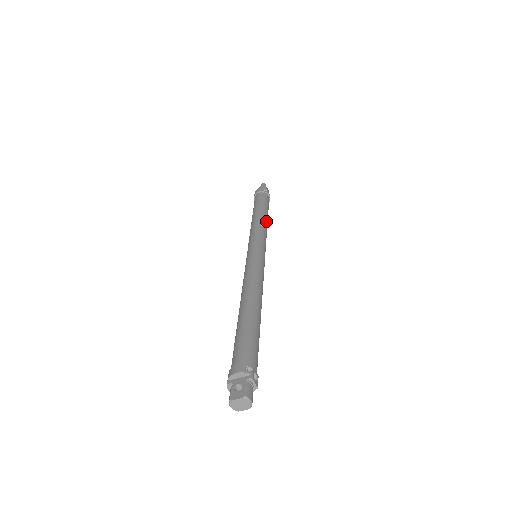
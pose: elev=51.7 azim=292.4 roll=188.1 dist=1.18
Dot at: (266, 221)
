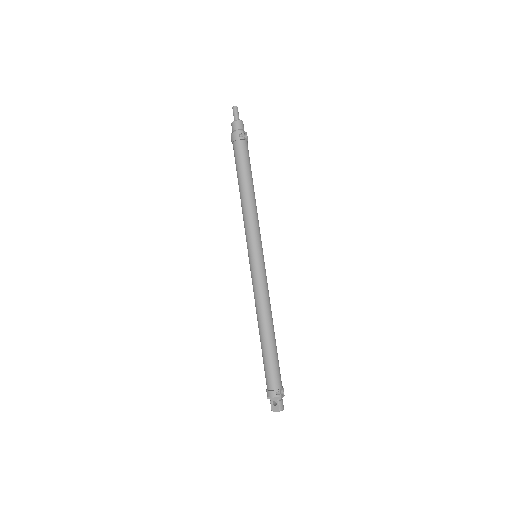
Dot at: (254, 198)
